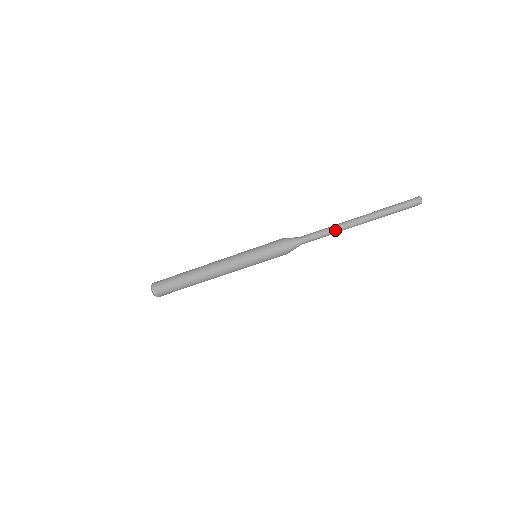
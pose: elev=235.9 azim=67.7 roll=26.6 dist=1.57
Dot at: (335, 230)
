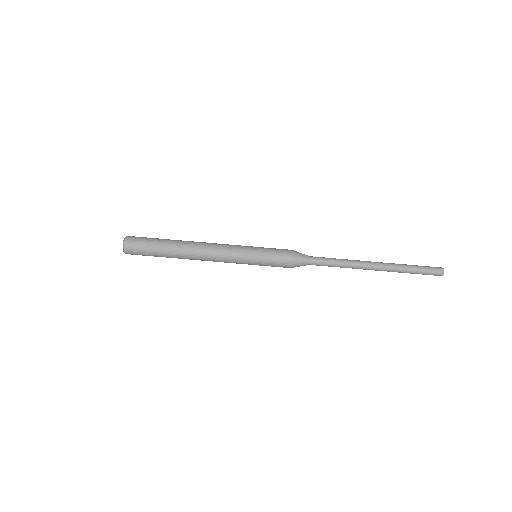
Dot at: (349, 260)
